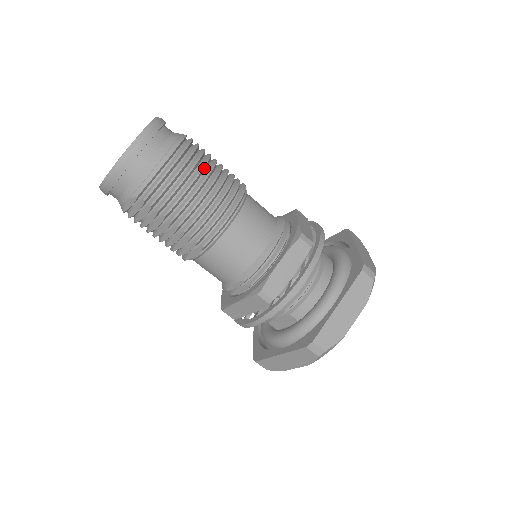
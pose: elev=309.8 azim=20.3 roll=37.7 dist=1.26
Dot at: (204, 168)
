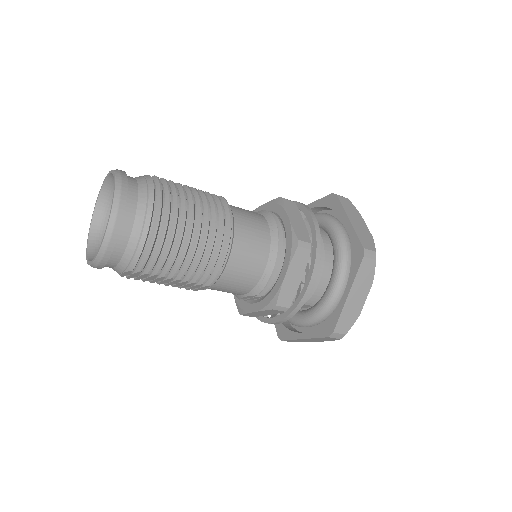
Dot at: (186, 217)
